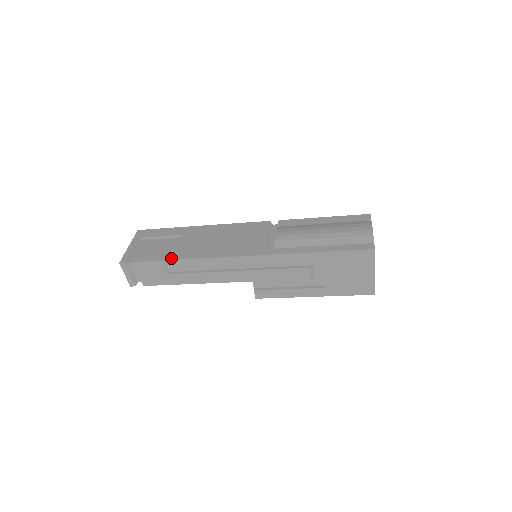
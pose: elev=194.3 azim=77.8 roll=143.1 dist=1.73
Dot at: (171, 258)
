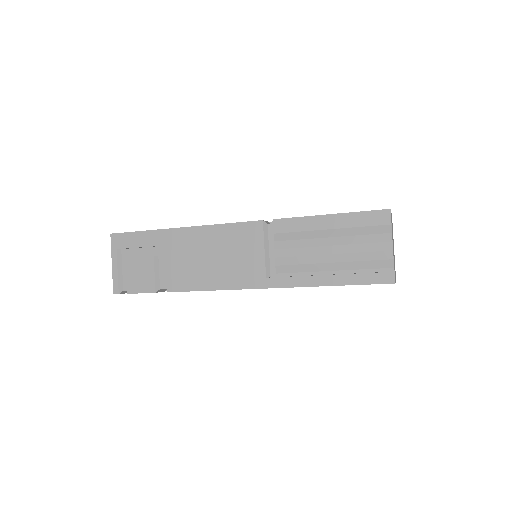
Dot at: (165, 285)
